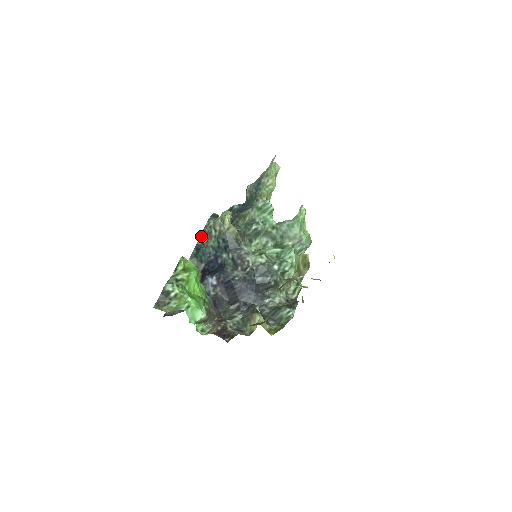
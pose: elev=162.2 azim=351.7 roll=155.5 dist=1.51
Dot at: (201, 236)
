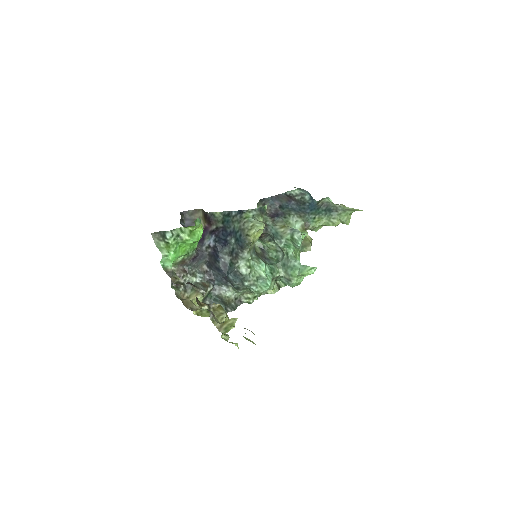
Dot at: (238, 211)
